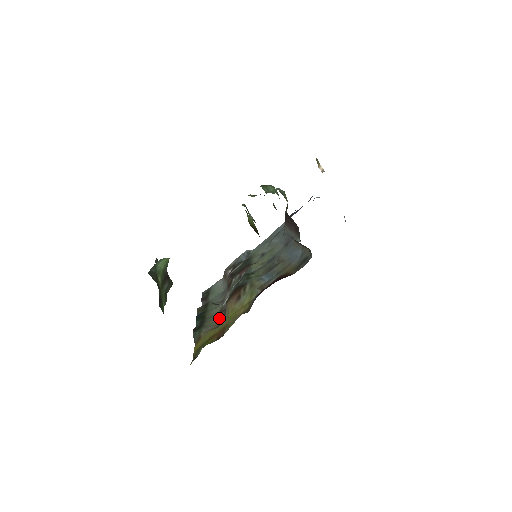
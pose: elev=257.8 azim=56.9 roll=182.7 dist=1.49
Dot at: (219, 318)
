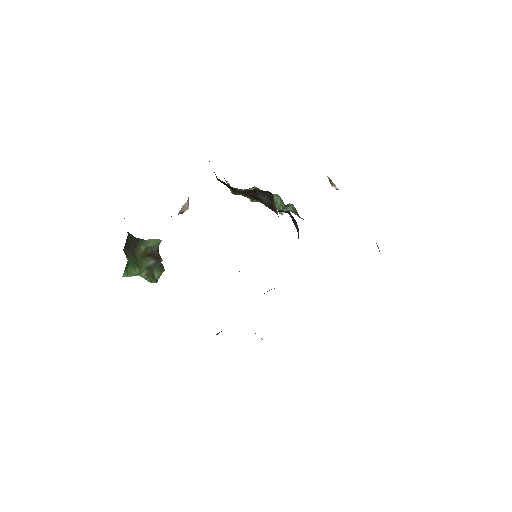
Dot at: occluded
